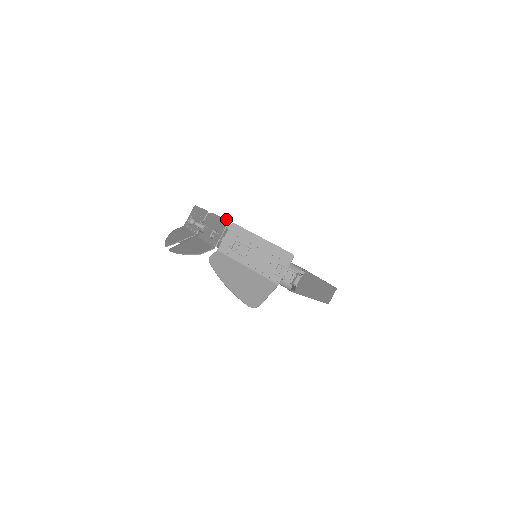
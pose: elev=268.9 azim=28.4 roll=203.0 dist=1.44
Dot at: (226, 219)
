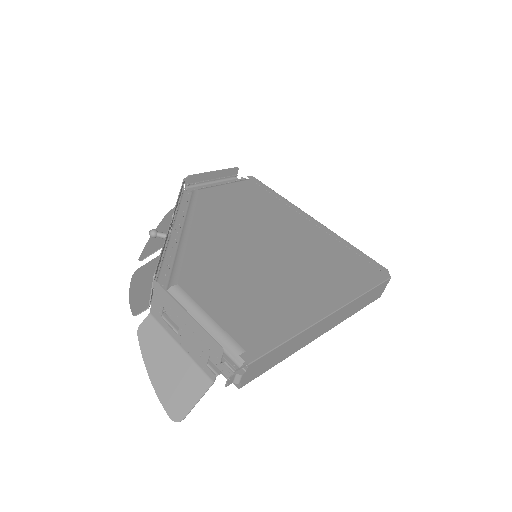
Dot at: occluded
